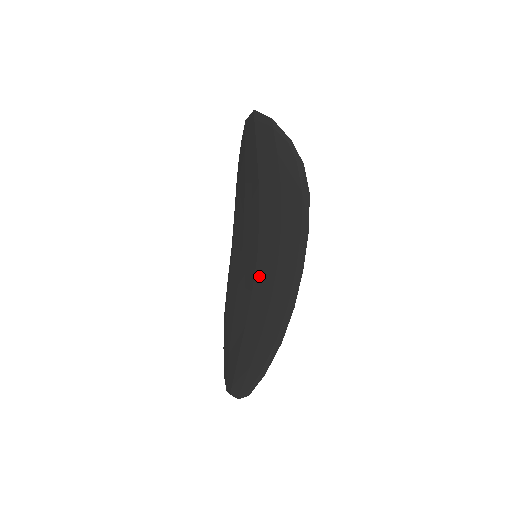
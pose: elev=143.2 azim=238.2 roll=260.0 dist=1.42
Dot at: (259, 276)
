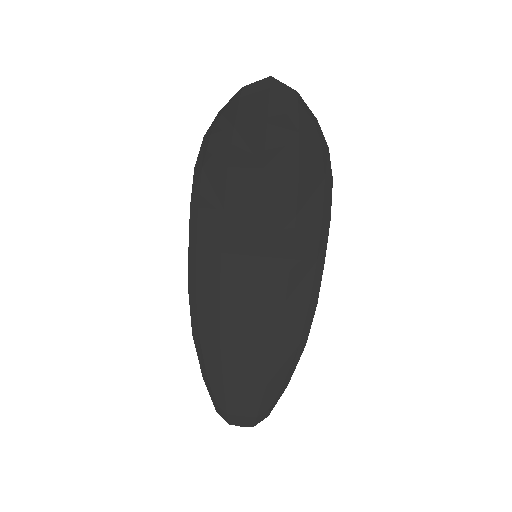
Dot at: (262, 279)
